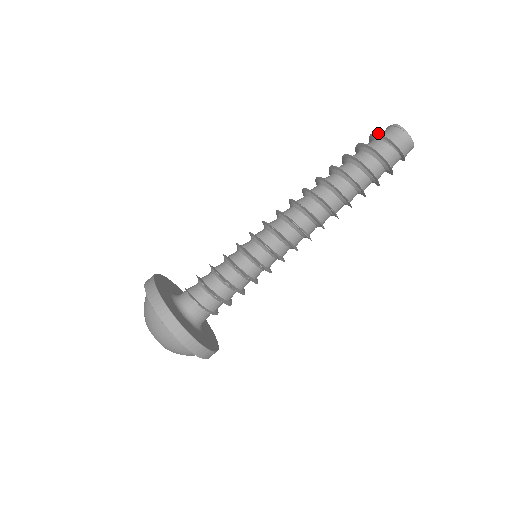
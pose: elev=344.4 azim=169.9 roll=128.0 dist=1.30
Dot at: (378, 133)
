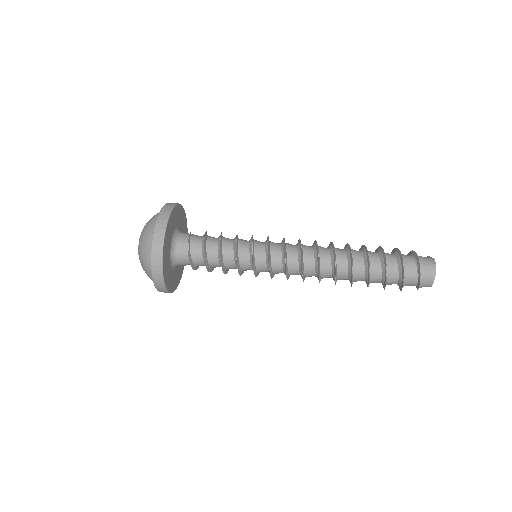
Dot at: occluded
